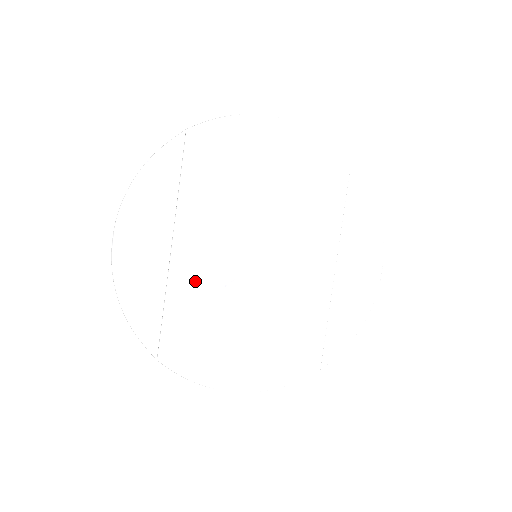
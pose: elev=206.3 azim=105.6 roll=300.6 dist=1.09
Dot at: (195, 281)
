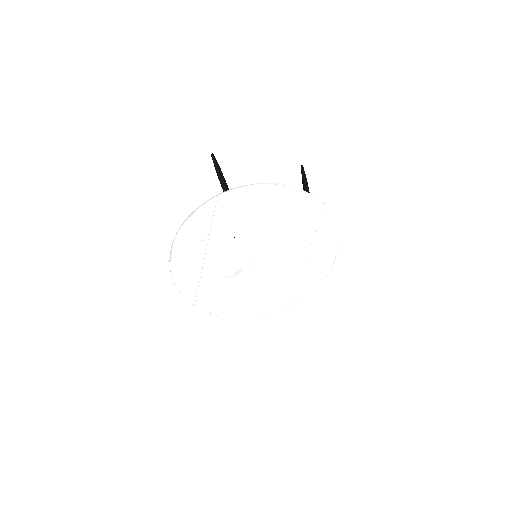
Dot at: (218, 271)
